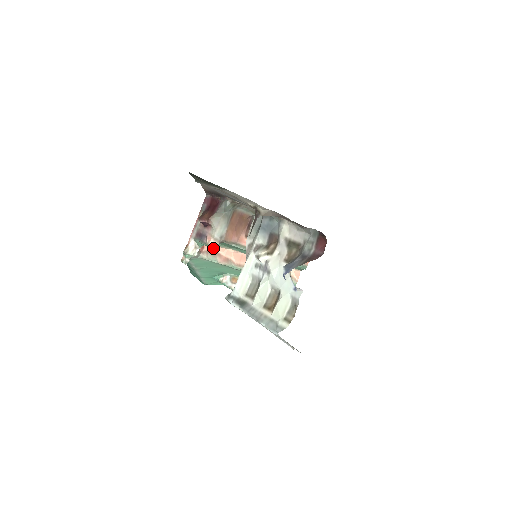
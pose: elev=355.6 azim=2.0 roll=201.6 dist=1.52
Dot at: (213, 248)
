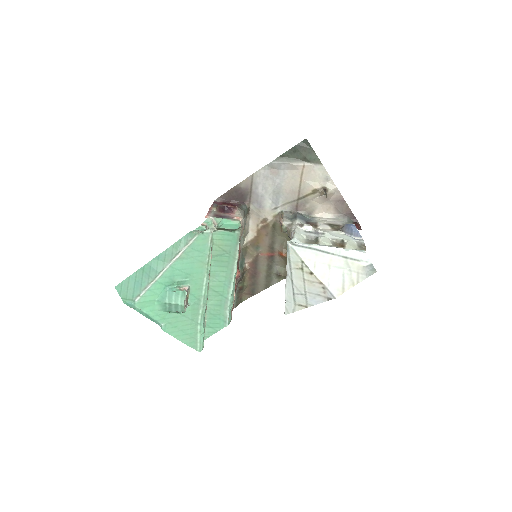
Dot at: occluded
